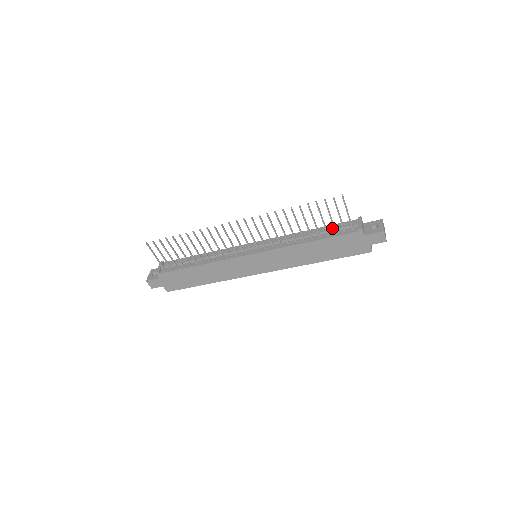
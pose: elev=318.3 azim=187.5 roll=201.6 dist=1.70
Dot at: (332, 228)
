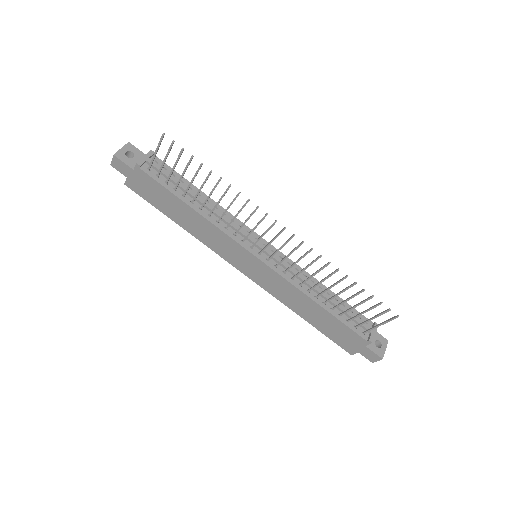
Dot at: (349, 312)
